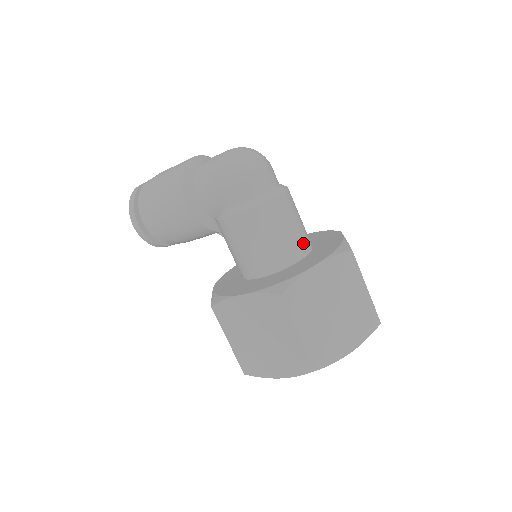
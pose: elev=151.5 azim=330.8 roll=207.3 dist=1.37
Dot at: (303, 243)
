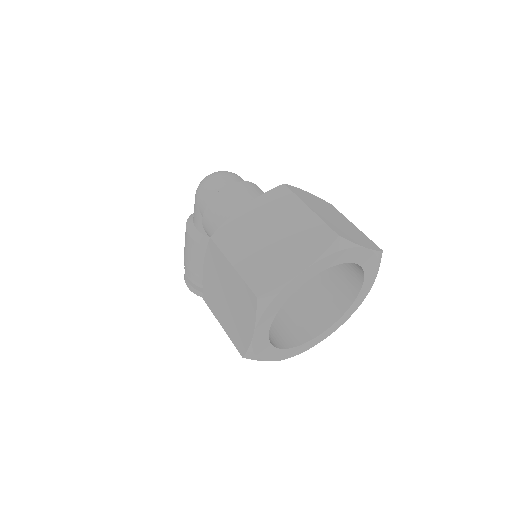
Dot at: occluded
